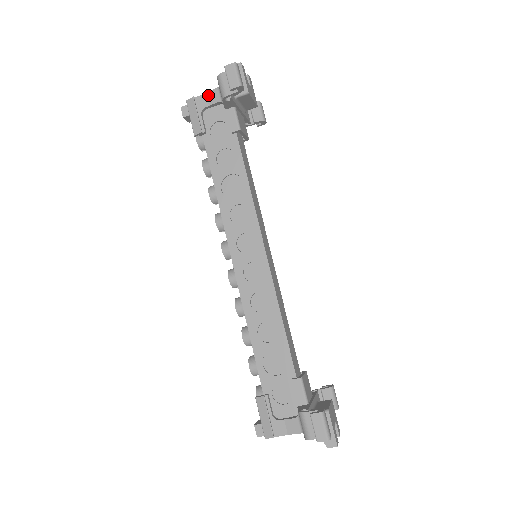
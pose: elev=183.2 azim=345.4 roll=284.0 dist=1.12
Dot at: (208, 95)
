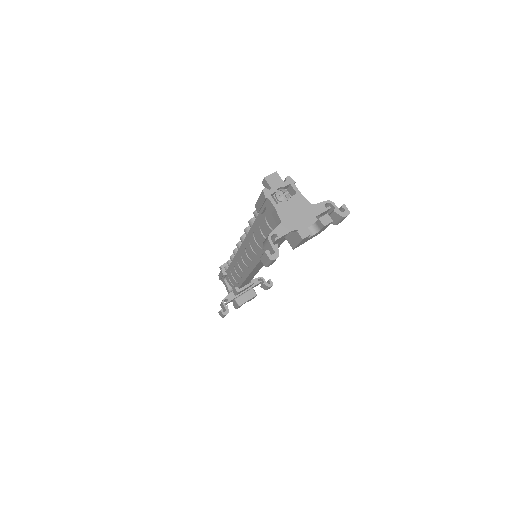
Dot at: (275, 211)
